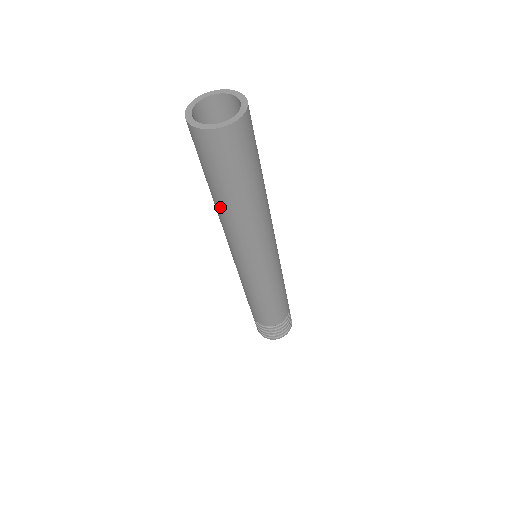
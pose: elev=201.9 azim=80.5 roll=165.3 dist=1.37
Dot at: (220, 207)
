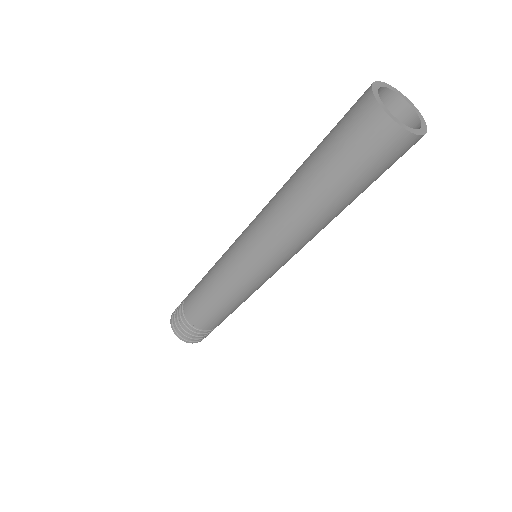
Dot at: (316, 208)
